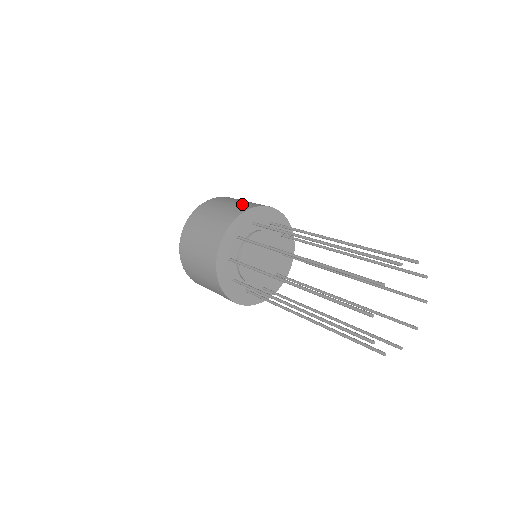
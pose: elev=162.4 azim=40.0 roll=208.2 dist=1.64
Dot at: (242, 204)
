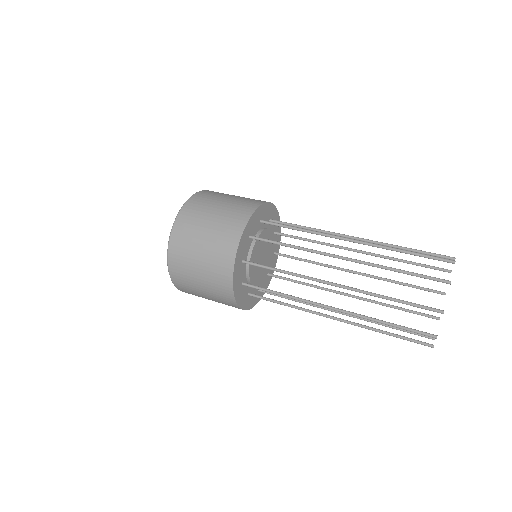
Dot at: occluded
